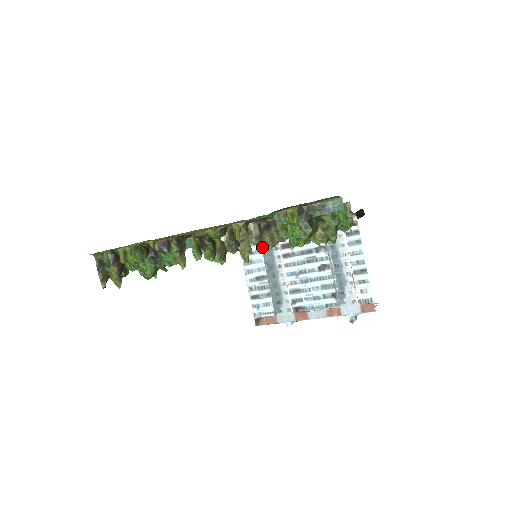
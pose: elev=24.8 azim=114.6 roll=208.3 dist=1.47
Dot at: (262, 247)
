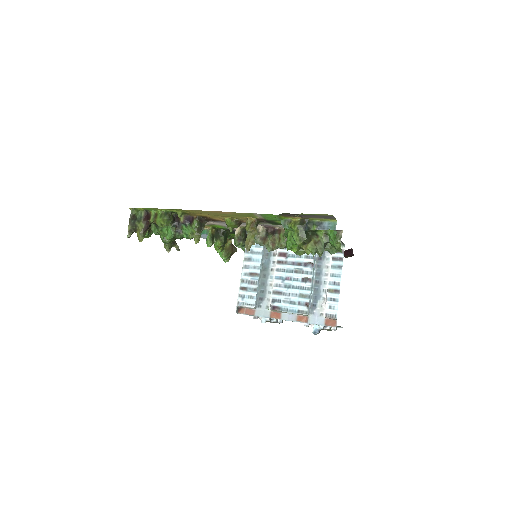
Dot at: (263, 250)
